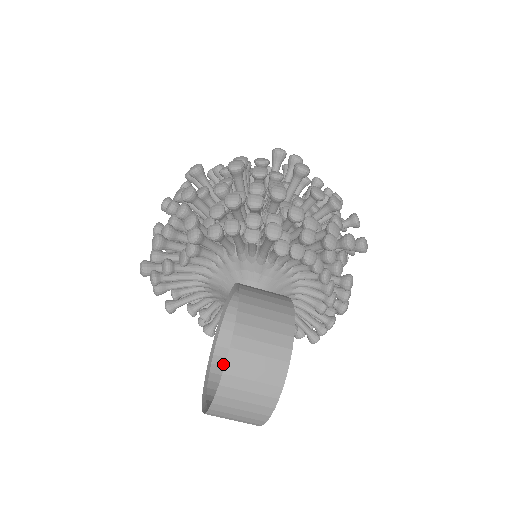
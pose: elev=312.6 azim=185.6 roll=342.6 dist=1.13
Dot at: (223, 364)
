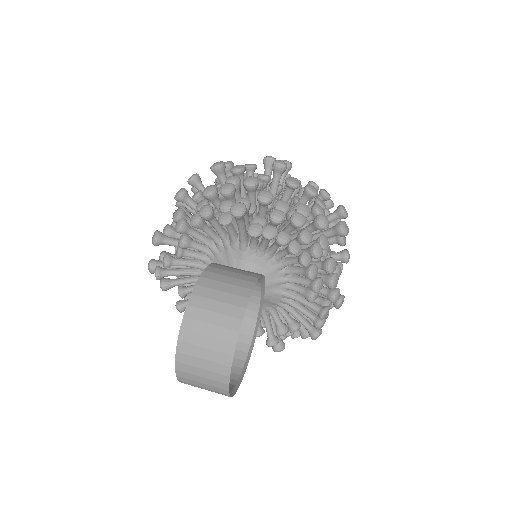
Dot at: occluded
